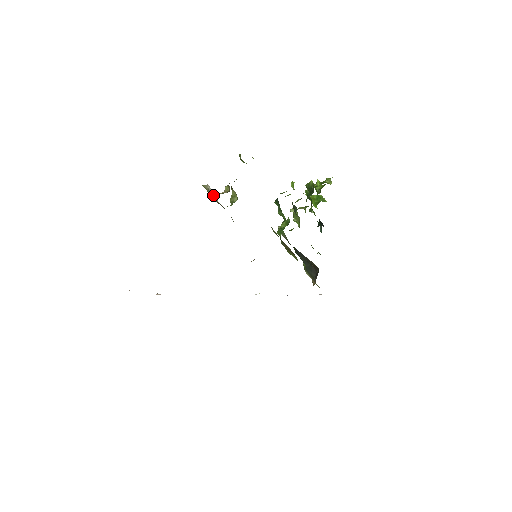
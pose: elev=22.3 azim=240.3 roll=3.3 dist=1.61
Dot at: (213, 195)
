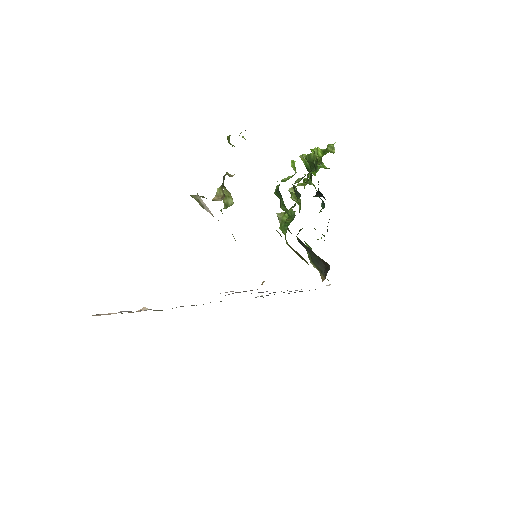
Dot at: (205, 207)
